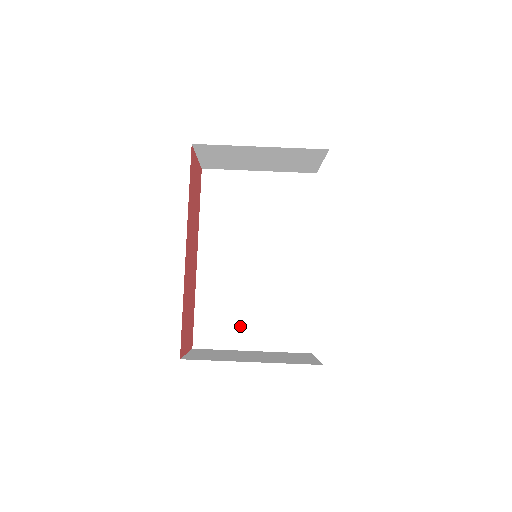
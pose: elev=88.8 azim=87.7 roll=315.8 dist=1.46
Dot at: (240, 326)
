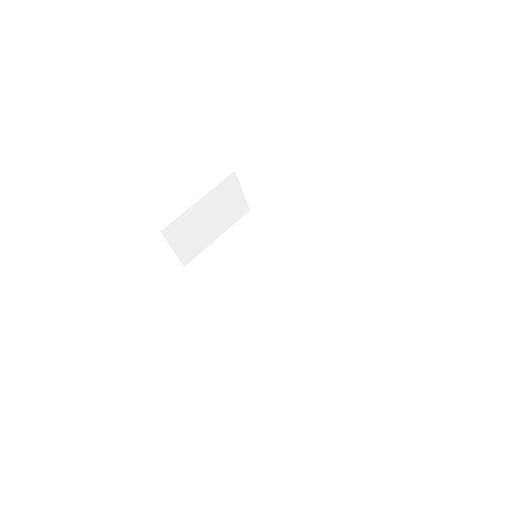
Dot at: (295, 313)
